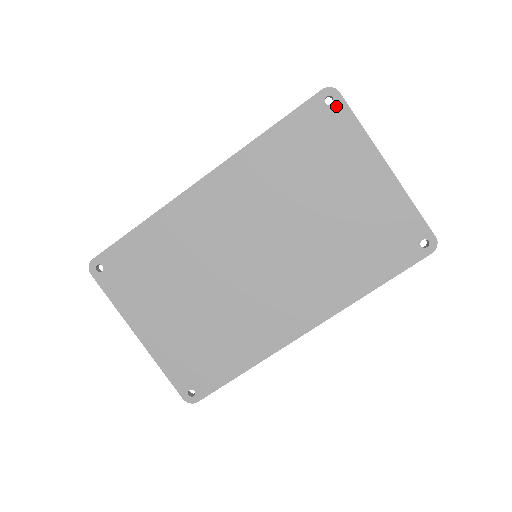
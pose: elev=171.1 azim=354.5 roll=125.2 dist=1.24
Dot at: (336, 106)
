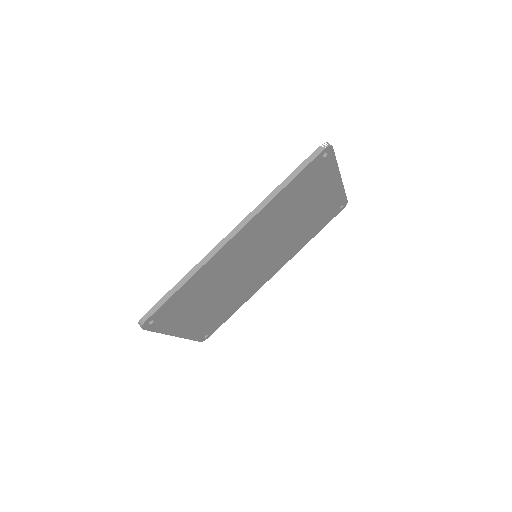
Dot at: (328, 156)
